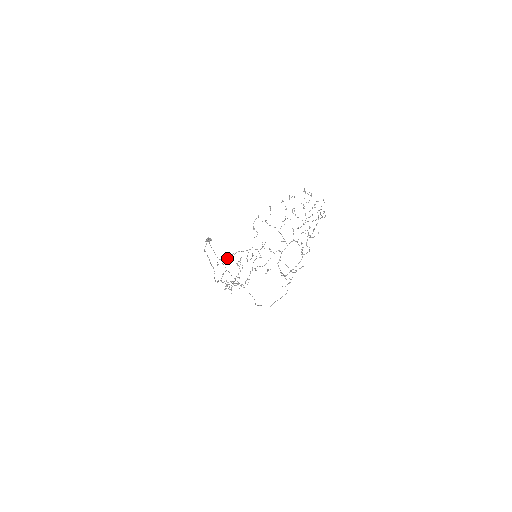
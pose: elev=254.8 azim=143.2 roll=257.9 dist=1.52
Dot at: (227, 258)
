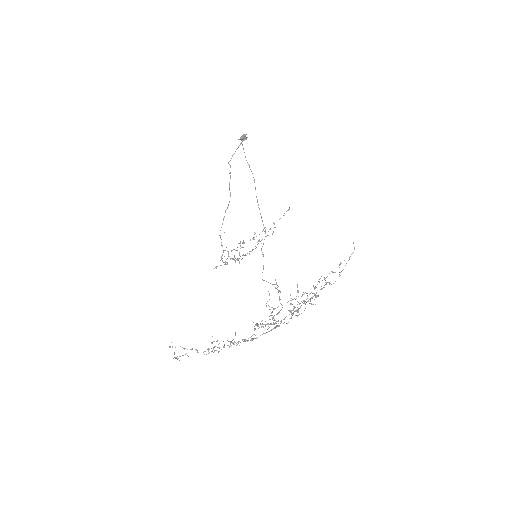
Dot at: (175, 358)
